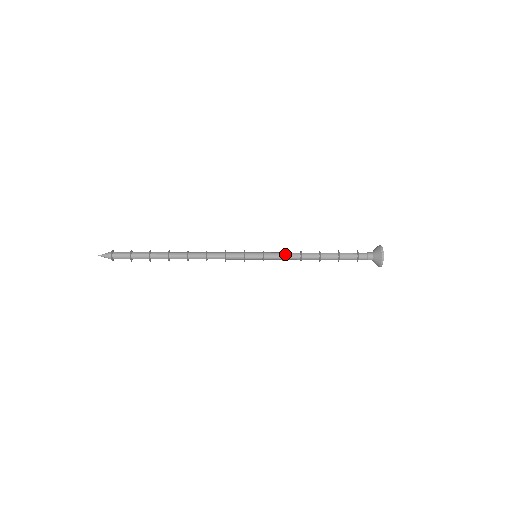
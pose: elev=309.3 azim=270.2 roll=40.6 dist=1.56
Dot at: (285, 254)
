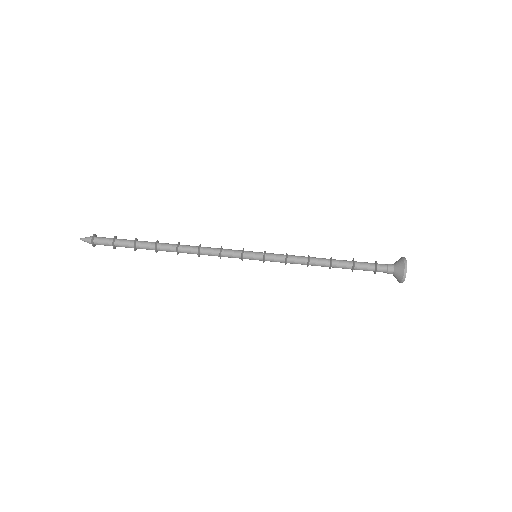
Dot at: (289, 260)
